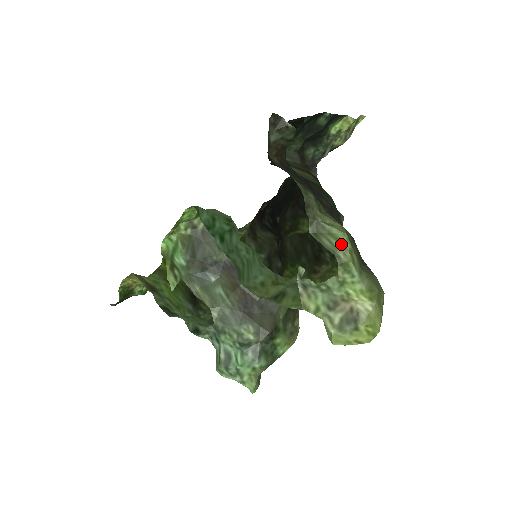
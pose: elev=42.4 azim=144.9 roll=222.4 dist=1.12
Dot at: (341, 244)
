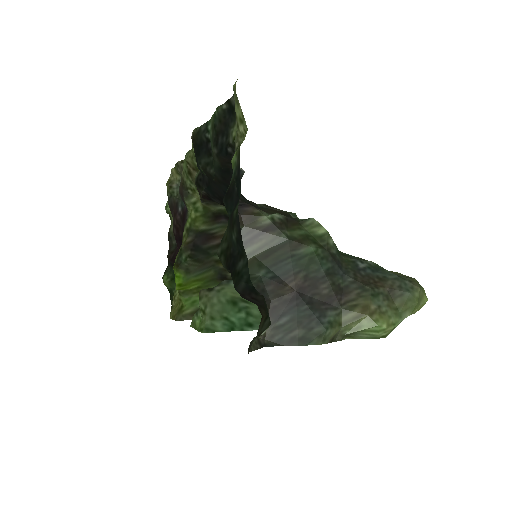
Dot at: (379, 332)
